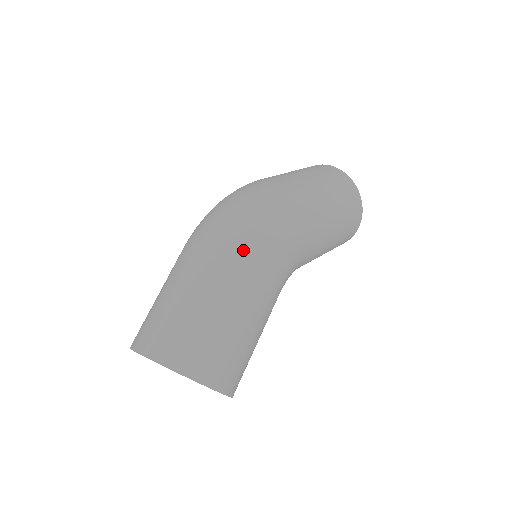
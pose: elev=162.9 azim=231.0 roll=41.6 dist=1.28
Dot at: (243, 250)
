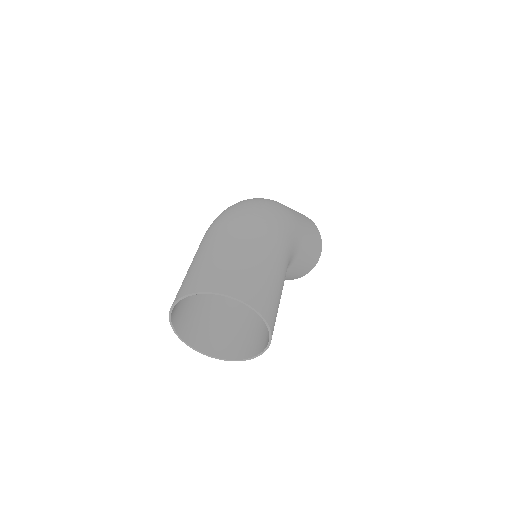
Dot at: (261, 221)
